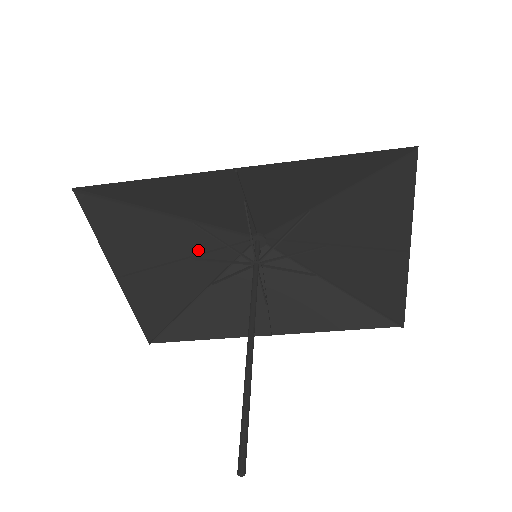
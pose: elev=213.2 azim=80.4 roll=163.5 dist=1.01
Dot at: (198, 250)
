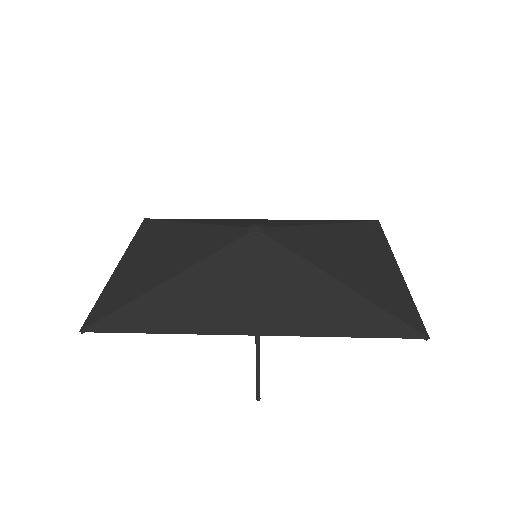
Dot at: (195, 246)
